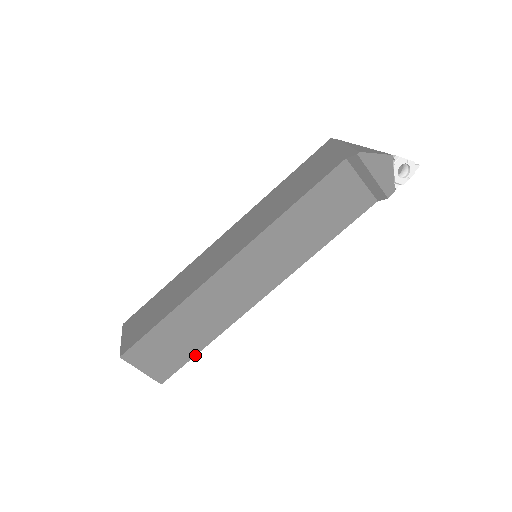
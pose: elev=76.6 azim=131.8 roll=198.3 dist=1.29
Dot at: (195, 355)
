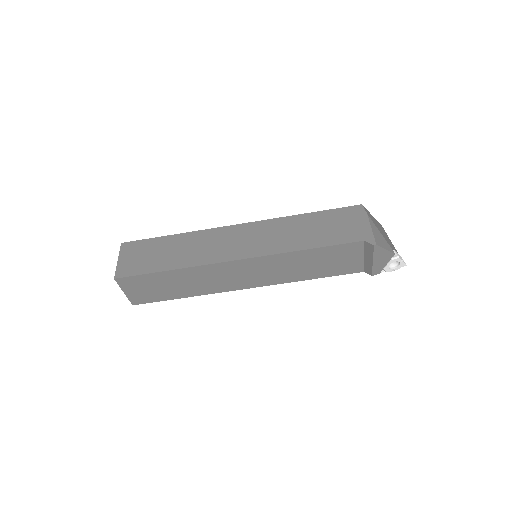
Dot at: (171, 299)
